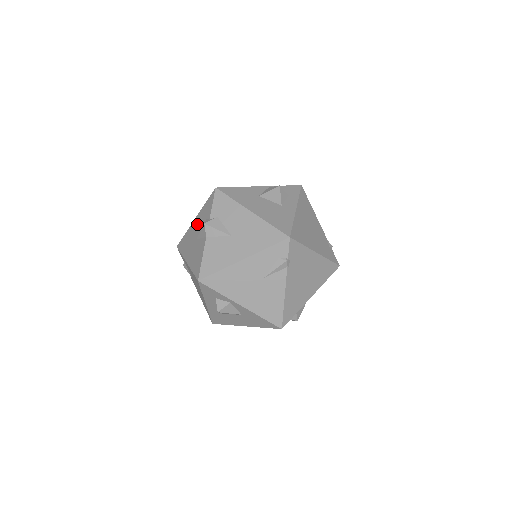
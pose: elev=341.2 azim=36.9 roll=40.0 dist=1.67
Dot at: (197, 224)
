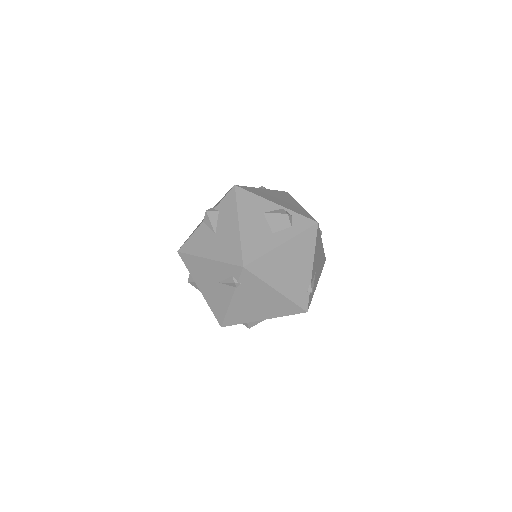
Dot at: occluded
